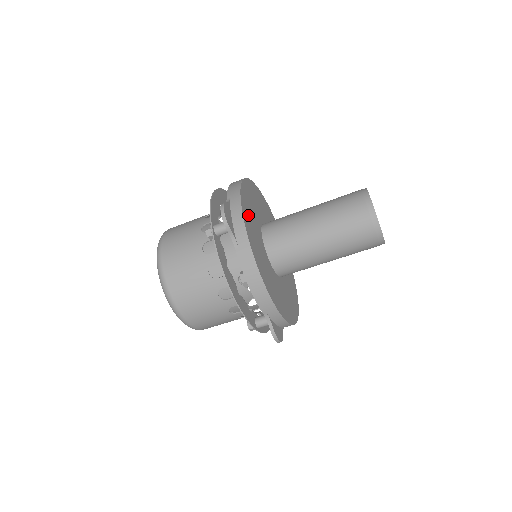
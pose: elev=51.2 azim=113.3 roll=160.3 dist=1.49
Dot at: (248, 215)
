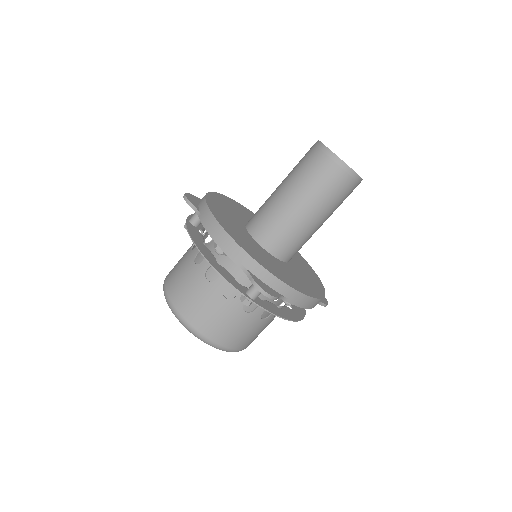
Dot at: (219, 203)
